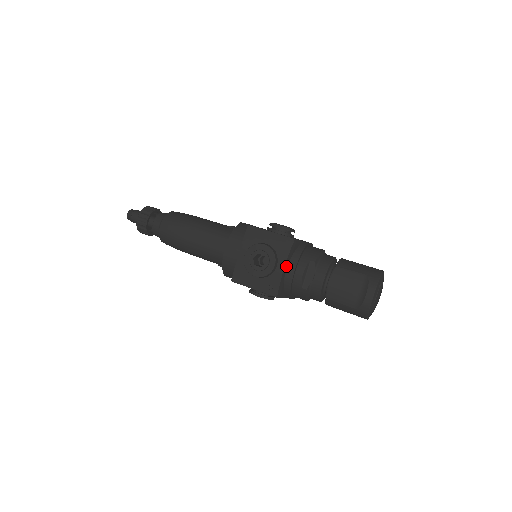
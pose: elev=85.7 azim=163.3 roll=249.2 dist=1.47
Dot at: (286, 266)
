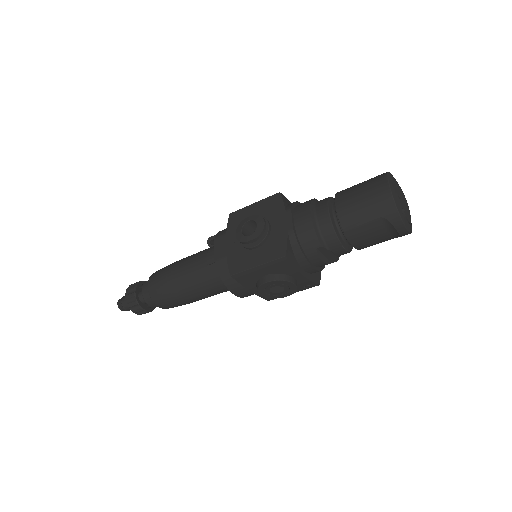
Dot at: (302, 271)
